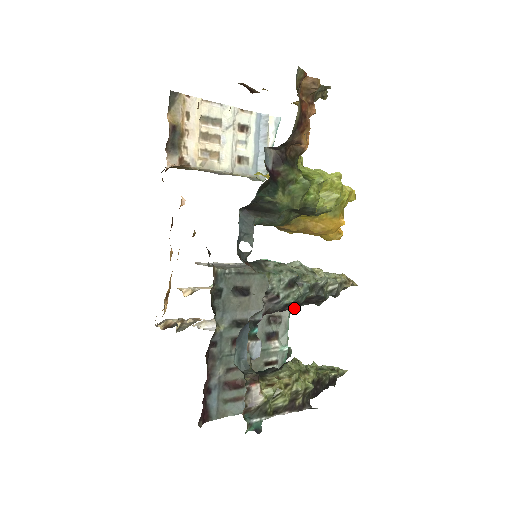
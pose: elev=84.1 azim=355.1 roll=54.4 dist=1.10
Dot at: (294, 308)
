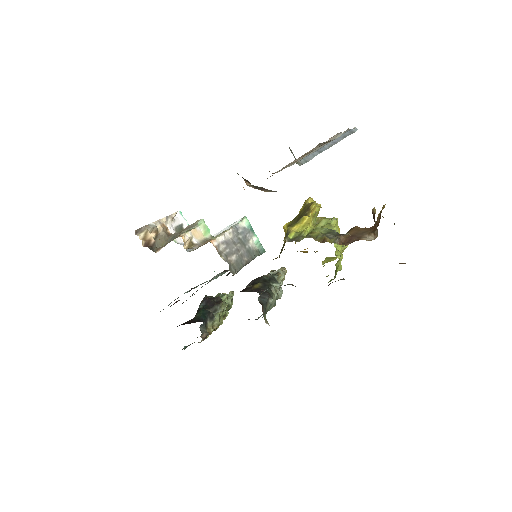
Dot at: occluded
